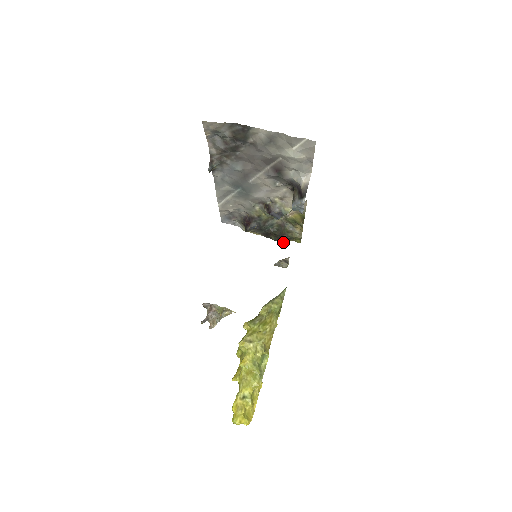
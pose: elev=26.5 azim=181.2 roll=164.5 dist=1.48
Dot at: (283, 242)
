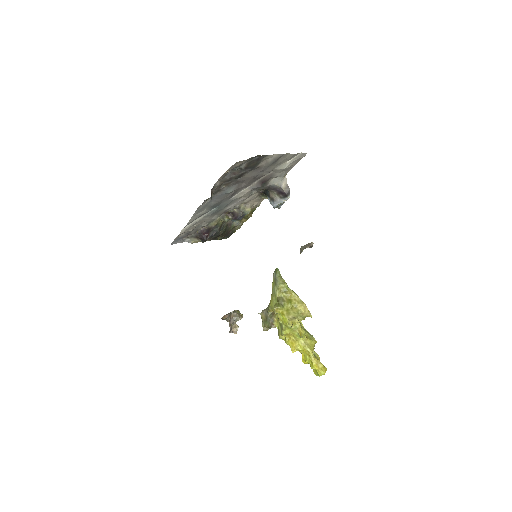
Dot at: occluded
